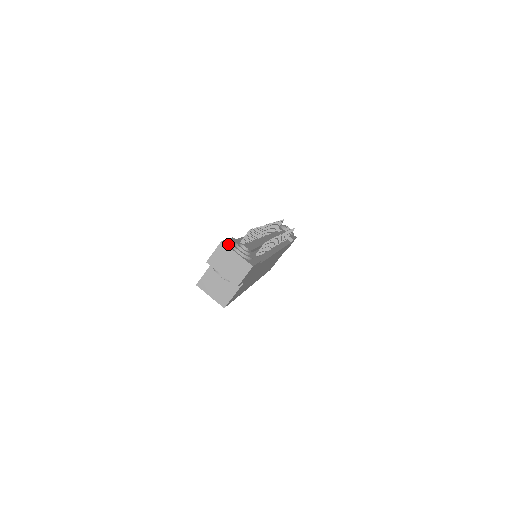
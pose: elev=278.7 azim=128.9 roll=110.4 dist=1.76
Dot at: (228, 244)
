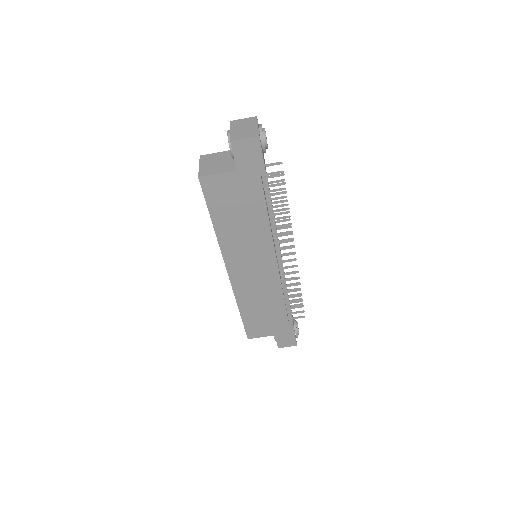
Dot at: occluded
